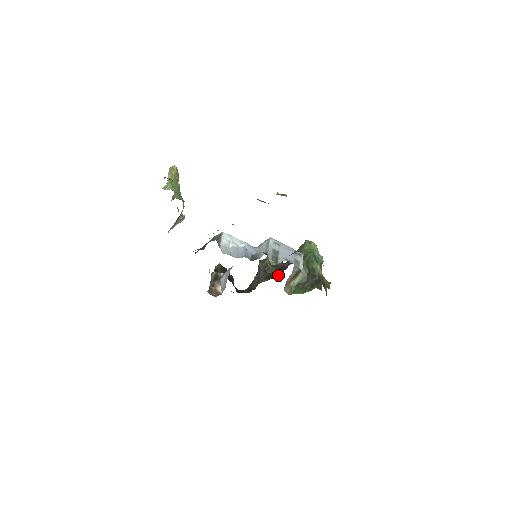
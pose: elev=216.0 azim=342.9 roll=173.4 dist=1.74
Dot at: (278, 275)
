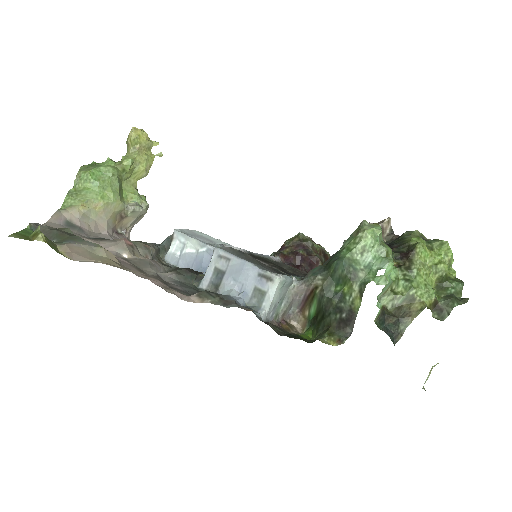
Dot at: occluded
